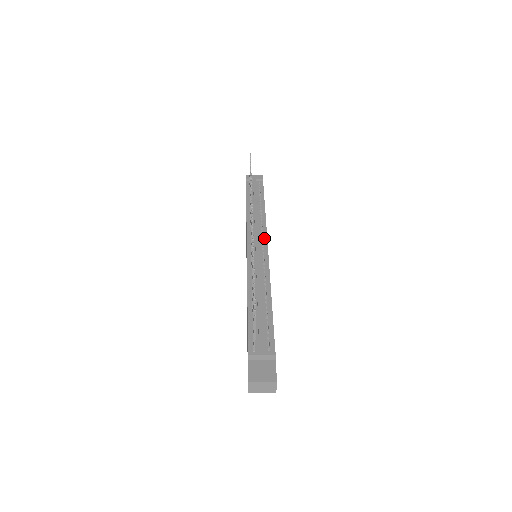
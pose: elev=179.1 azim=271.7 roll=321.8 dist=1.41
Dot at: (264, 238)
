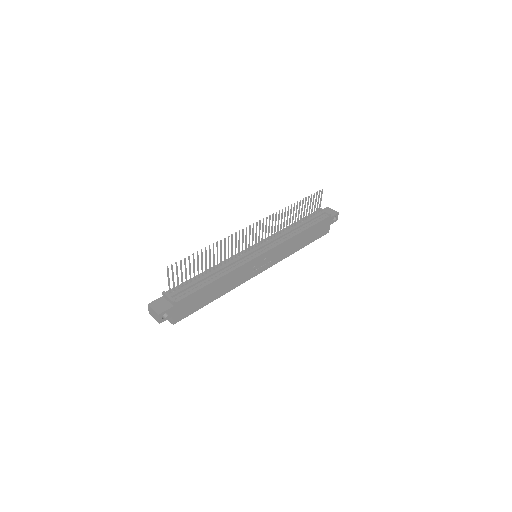
Dot at: (270, 247)
